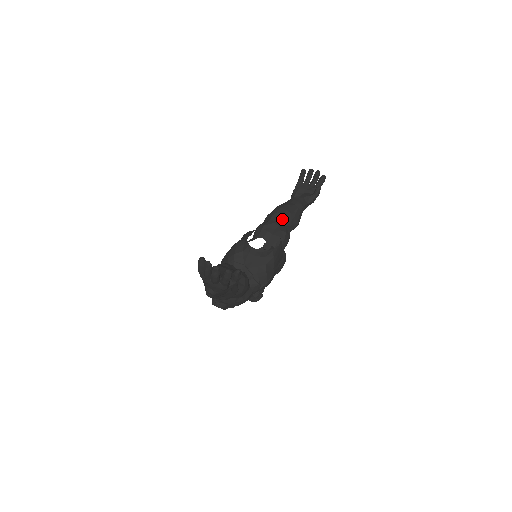
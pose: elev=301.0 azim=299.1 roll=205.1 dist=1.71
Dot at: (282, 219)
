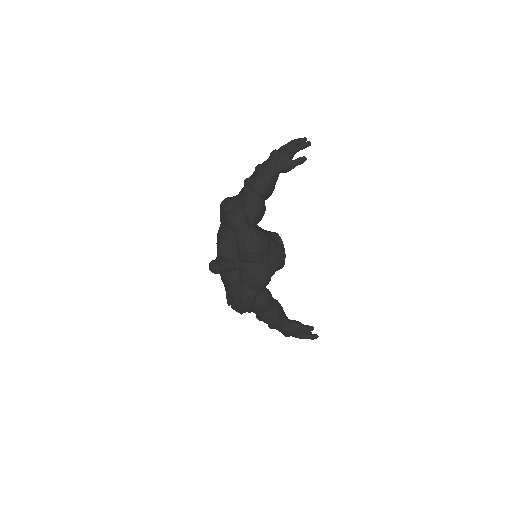
Dot at: (275, 300)
